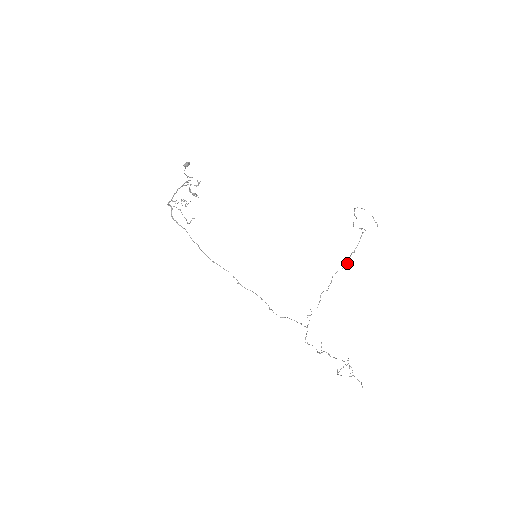
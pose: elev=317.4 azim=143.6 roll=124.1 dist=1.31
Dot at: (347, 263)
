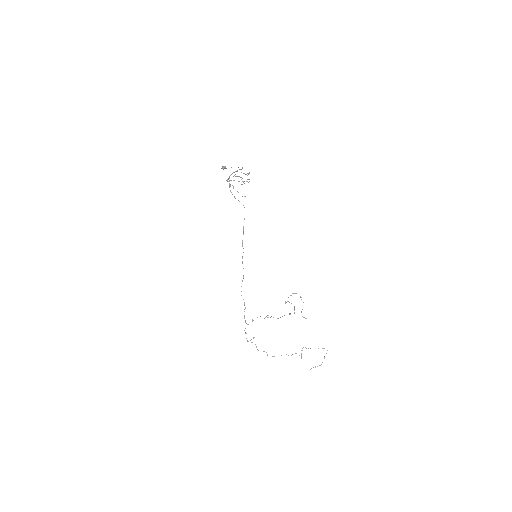
Dot at: (278, 318)
